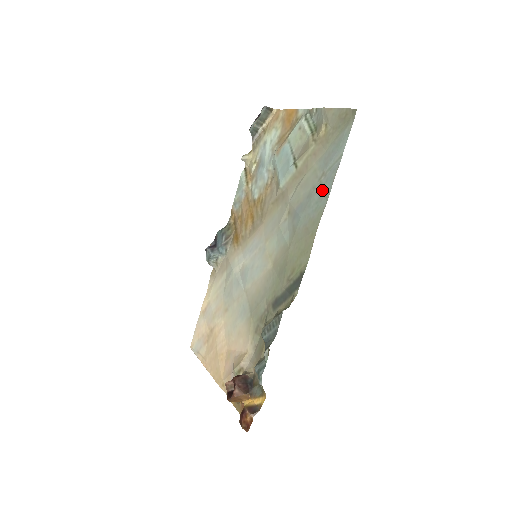
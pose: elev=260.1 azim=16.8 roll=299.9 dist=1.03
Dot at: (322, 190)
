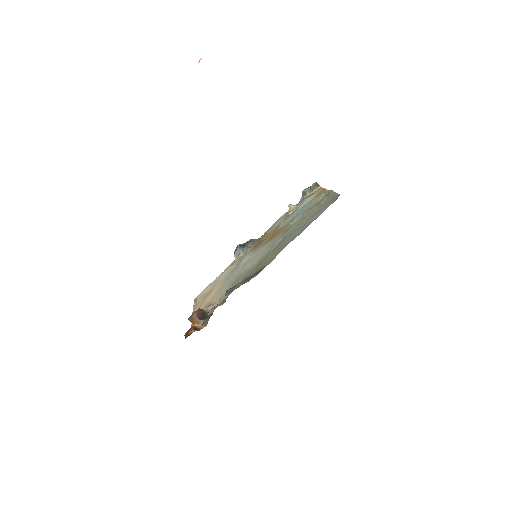
Dot at: (302, 229)
